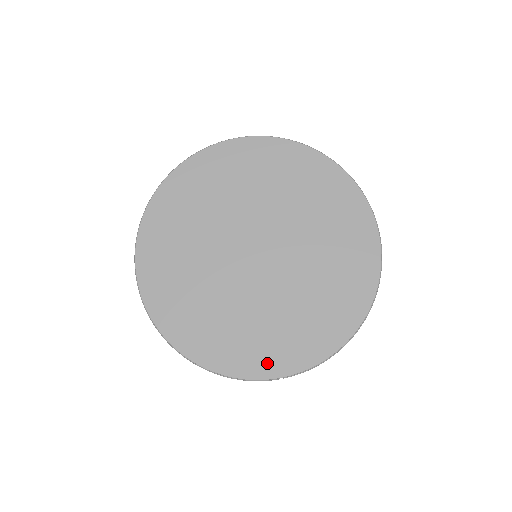
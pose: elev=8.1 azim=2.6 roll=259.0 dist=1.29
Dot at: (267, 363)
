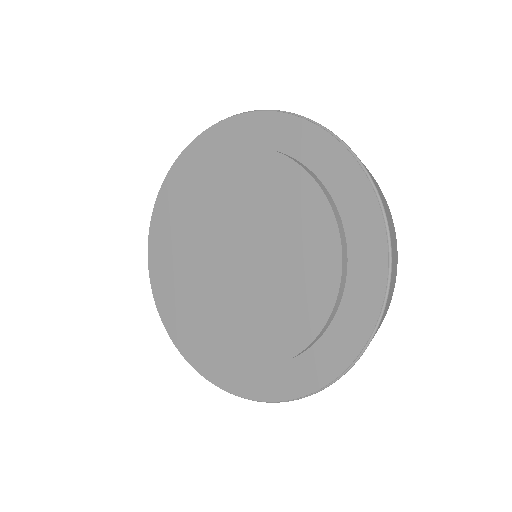
Dot at: (185, 339)
